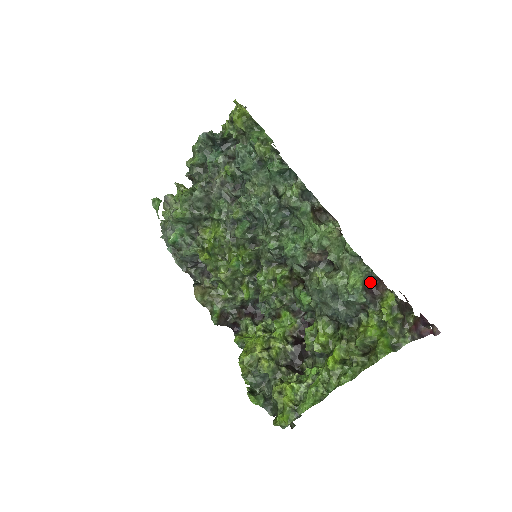
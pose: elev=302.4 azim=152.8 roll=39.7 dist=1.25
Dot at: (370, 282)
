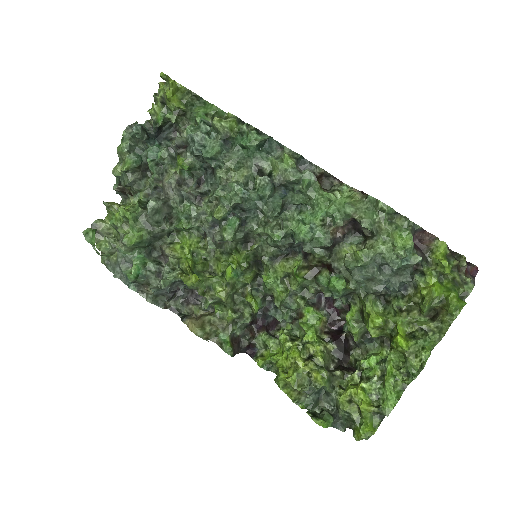
Dot at: occluded
